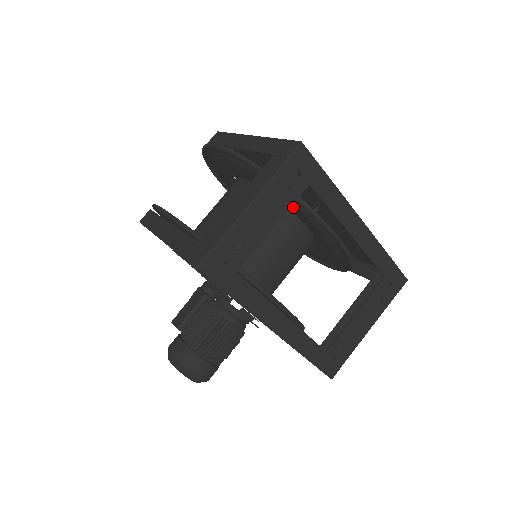
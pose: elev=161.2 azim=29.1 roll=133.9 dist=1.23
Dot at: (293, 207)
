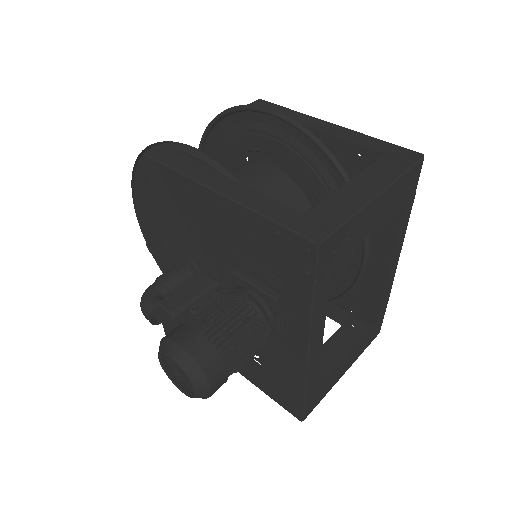
Dot at: occluded
